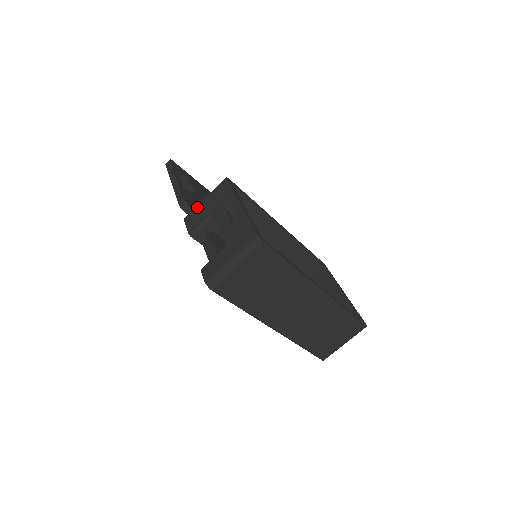
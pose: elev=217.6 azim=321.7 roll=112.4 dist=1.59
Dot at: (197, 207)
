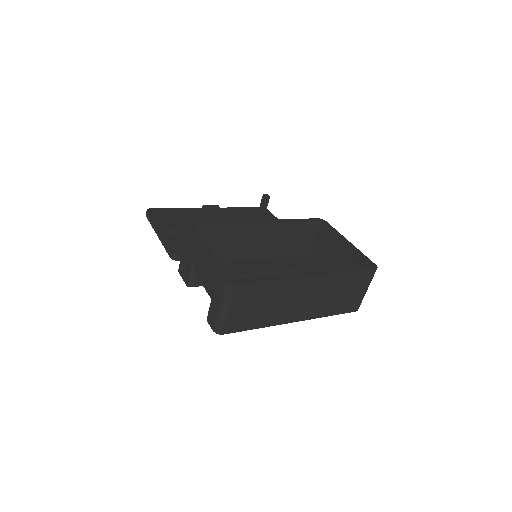
Dot at: (181, 258)
